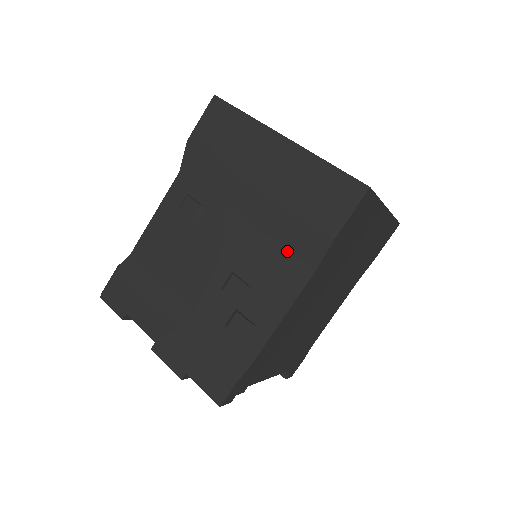
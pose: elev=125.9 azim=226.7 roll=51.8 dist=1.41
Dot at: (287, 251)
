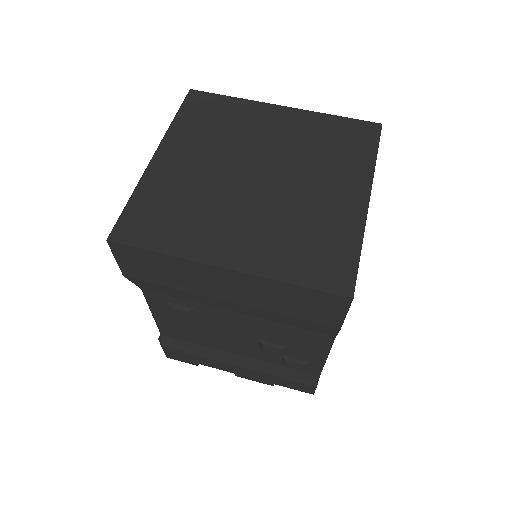
Dot at: (299, 329)
